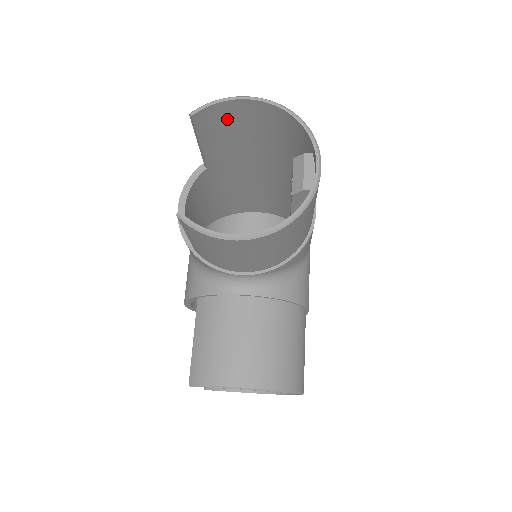
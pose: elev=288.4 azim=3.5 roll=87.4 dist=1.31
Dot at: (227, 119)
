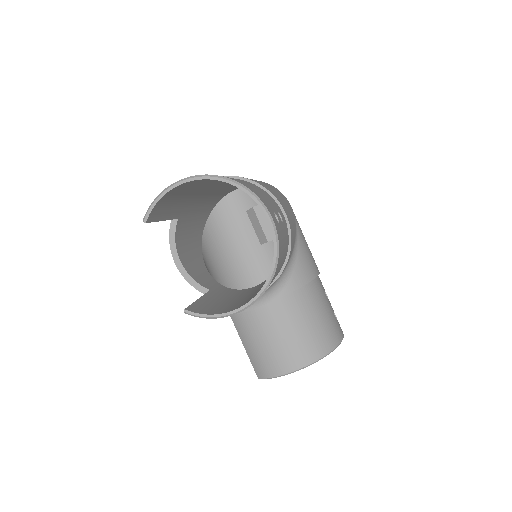
Dot at: (173, 196)
